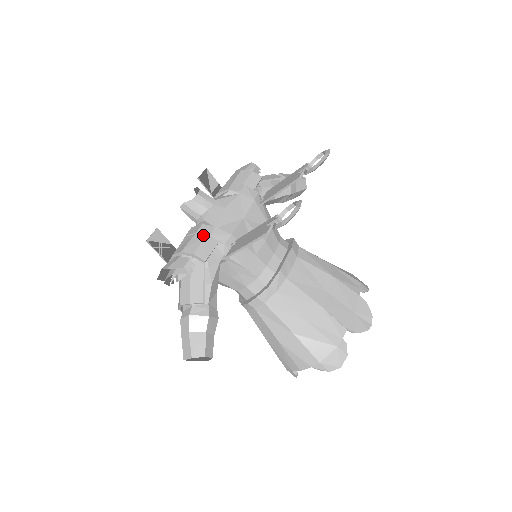
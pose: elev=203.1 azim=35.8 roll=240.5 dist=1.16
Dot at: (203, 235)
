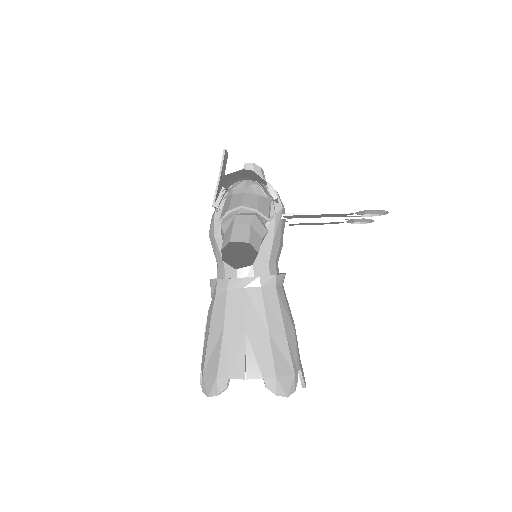
Dot at: occluded
